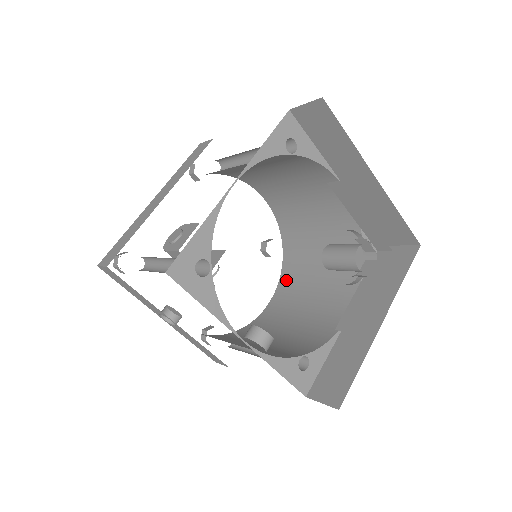
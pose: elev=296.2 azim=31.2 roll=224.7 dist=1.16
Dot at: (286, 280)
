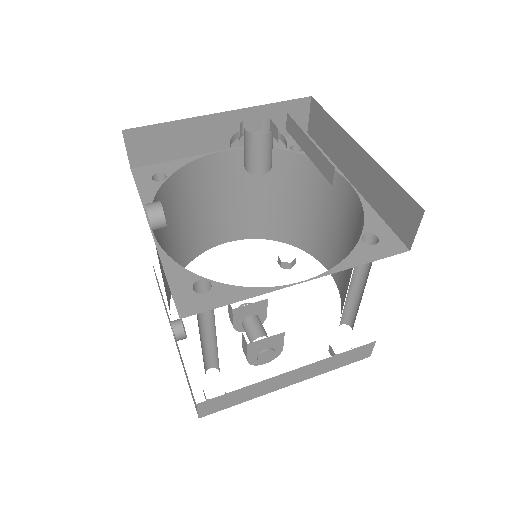
Dot at: occluded
